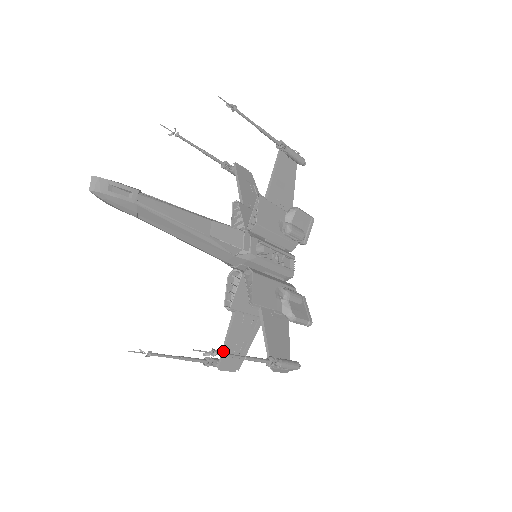
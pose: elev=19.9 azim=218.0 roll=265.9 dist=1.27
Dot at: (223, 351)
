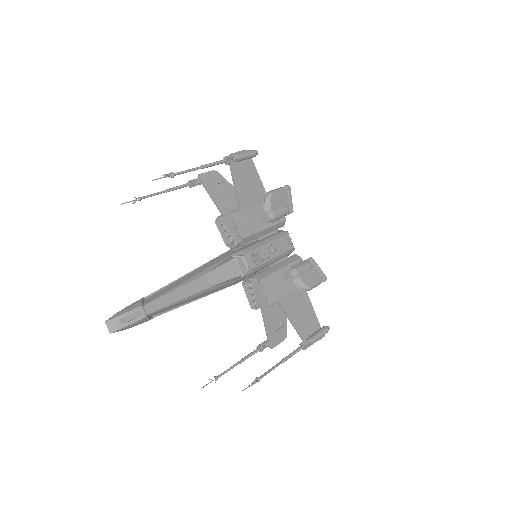
Dot at: (267, 336)
